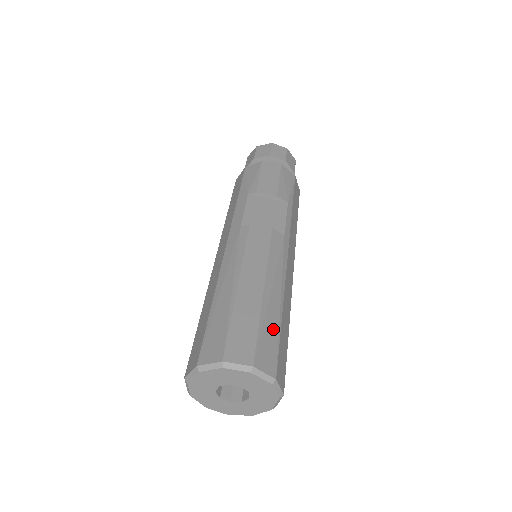
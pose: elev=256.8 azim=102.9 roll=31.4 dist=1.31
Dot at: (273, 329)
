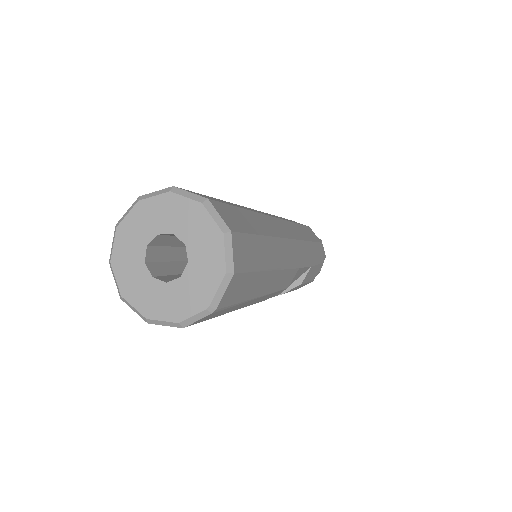
Dot at: occluded
